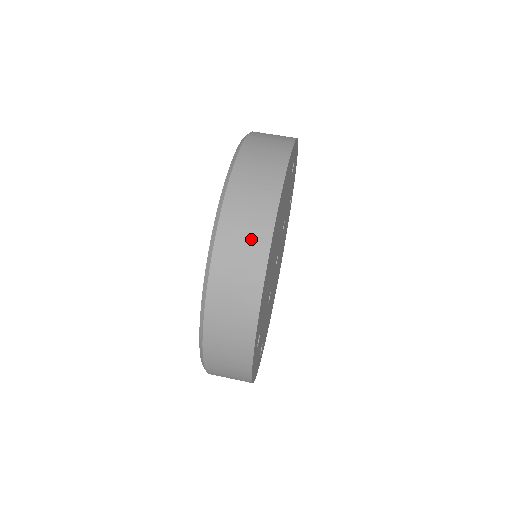
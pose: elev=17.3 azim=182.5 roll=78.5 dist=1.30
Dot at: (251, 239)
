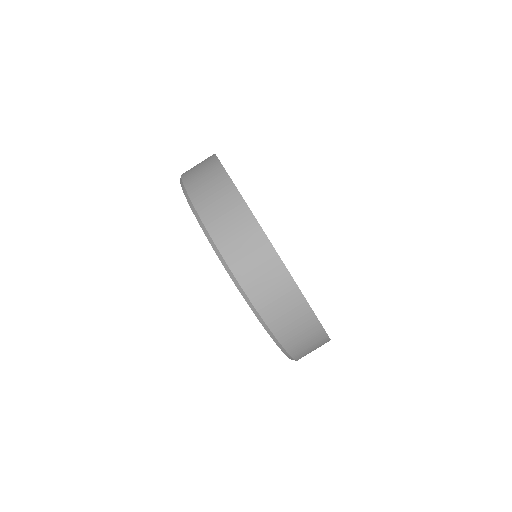
Dot at: (204, 165)
